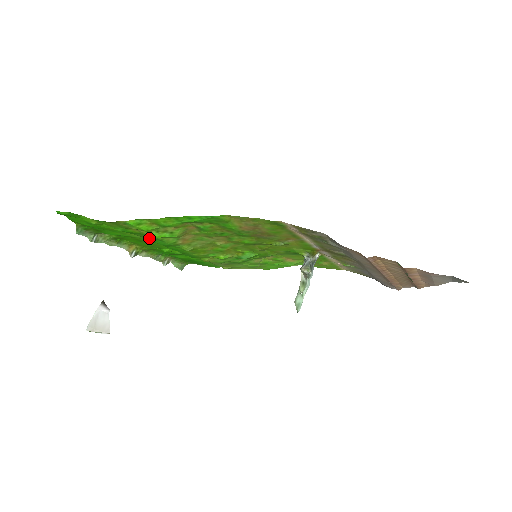
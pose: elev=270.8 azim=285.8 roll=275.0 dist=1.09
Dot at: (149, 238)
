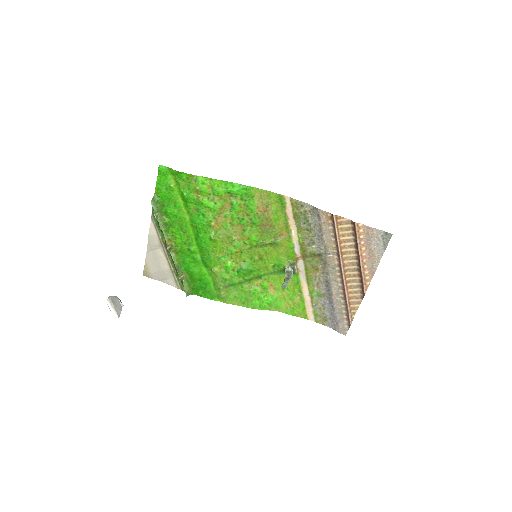
Dot at: (195, 214)
